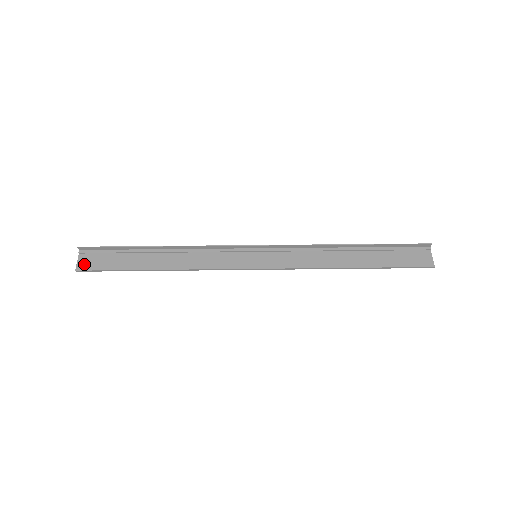
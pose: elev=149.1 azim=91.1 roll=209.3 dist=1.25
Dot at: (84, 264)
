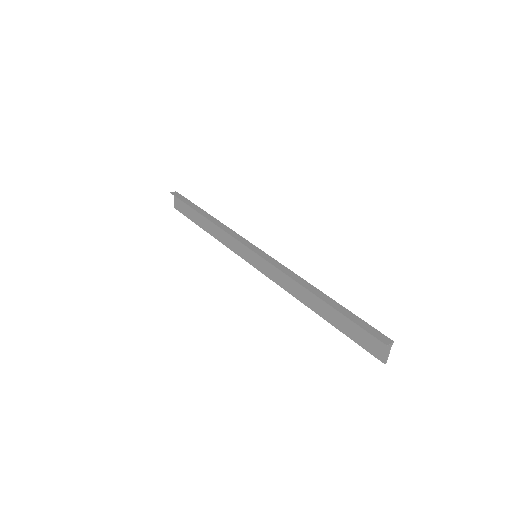
Dot at: (177, 205)
